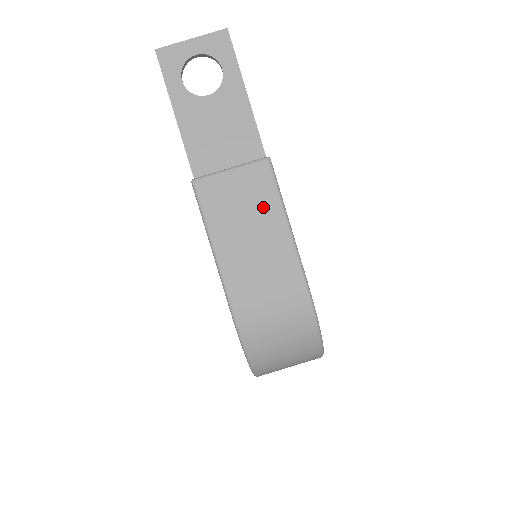
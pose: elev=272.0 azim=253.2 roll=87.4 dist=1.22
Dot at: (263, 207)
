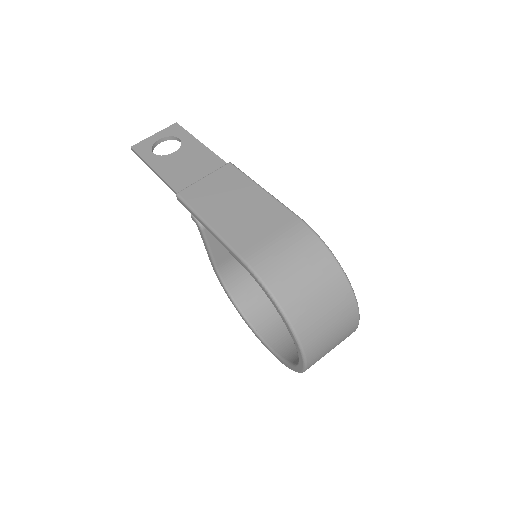
Dot at: (238, 187)
